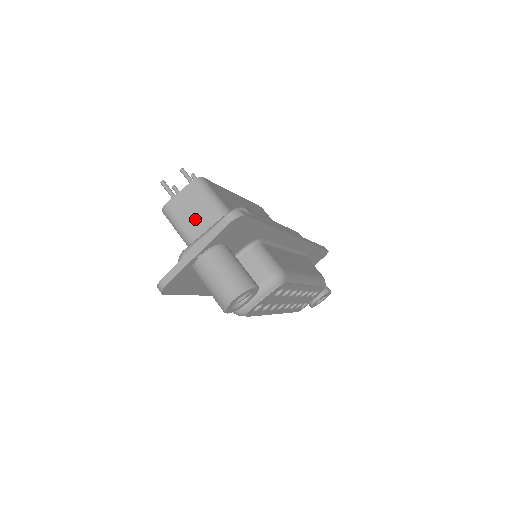
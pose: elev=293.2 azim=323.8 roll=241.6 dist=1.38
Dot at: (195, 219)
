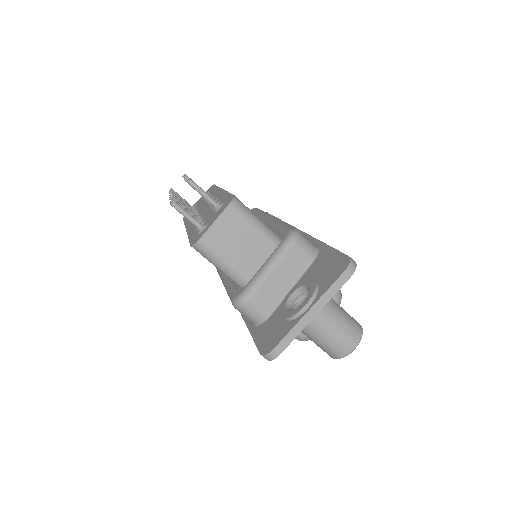
Dot at: (244, 251)
